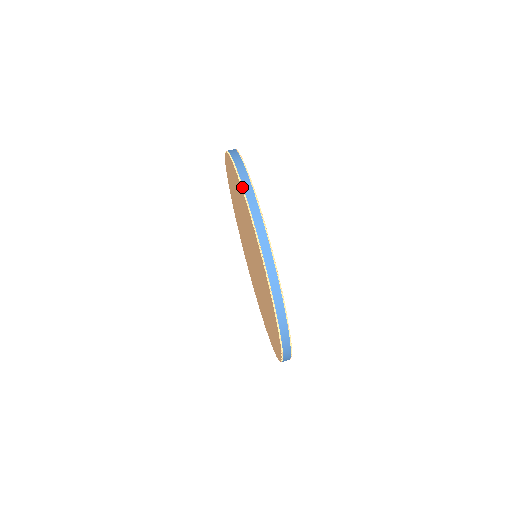
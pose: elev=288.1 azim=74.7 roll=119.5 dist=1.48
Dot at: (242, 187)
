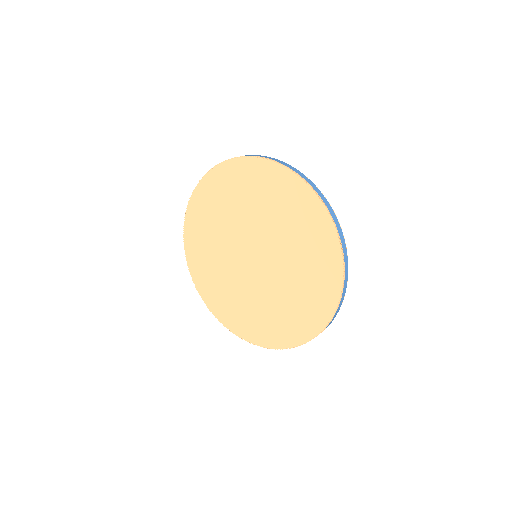
Dot at: (185, 217)
